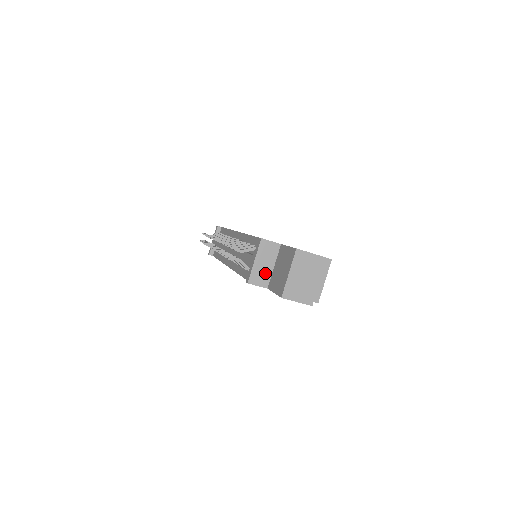
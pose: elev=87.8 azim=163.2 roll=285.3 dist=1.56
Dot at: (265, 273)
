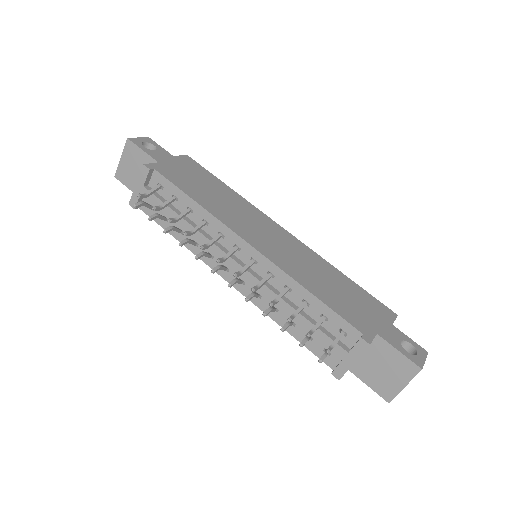
Dot at: occluded
